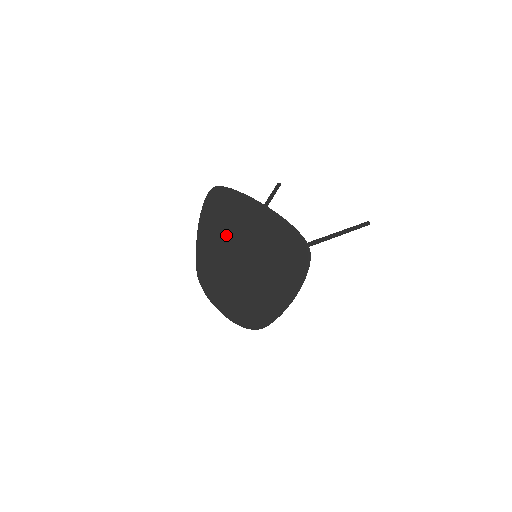
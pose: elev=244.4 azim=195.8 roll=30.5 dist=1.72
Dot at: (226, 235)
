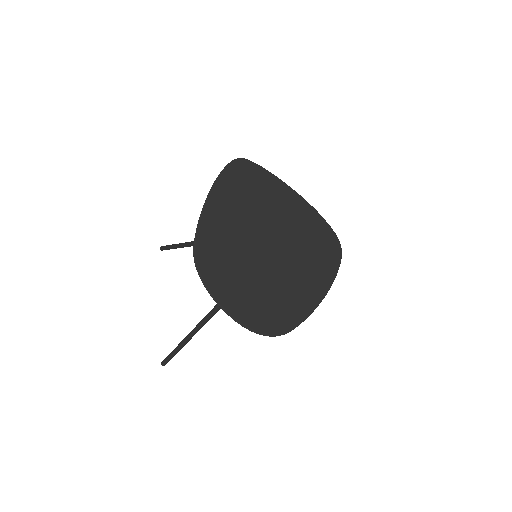
Dot at: (248, 211)
